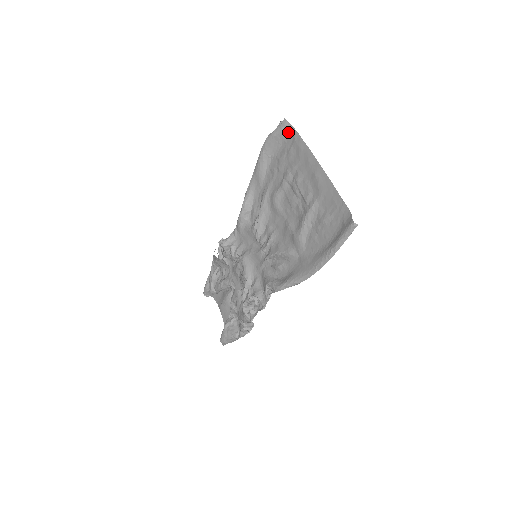
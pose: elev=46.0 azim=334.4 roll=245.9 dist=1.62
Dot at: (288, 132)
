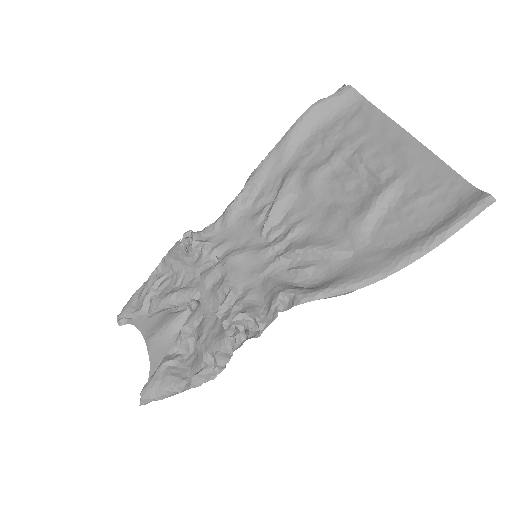
Dot at: (351, 100)
